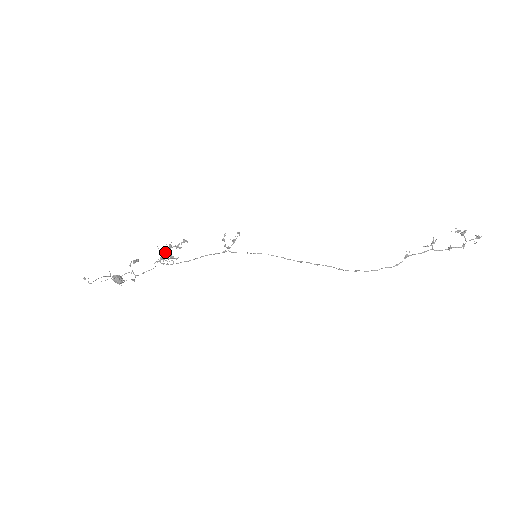
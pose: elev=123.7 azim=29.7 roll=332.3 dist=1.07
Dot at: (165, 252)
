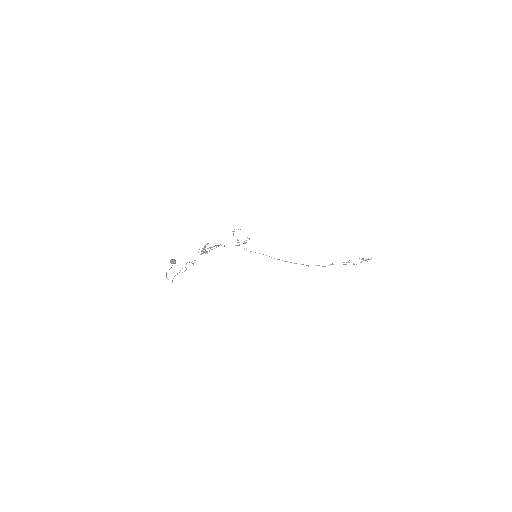
Dot at: occluded
